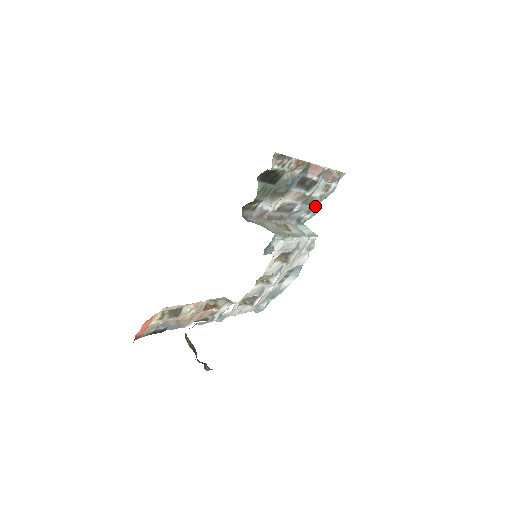
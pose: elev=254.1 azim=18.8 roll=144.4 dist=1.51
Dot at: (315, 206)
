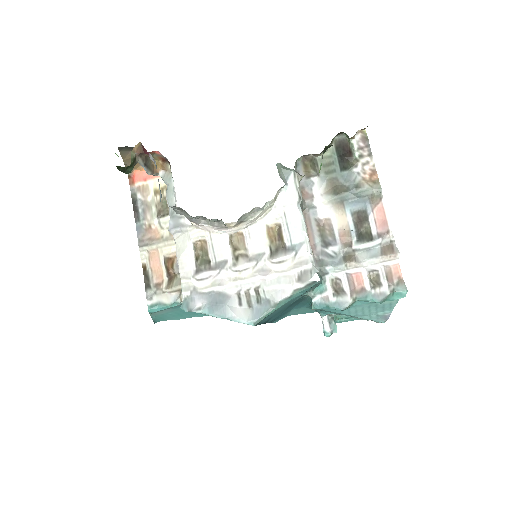
Dot at: (348, 294)
